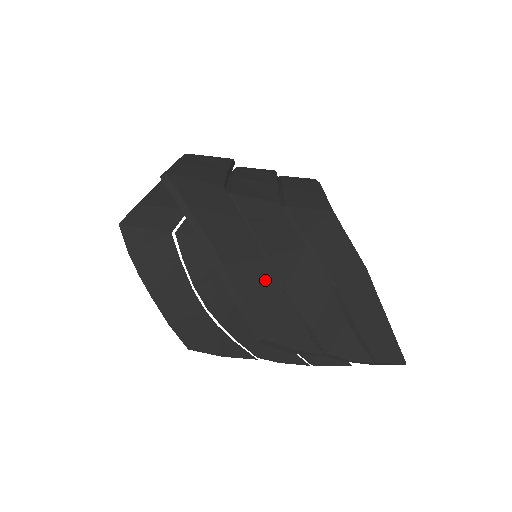
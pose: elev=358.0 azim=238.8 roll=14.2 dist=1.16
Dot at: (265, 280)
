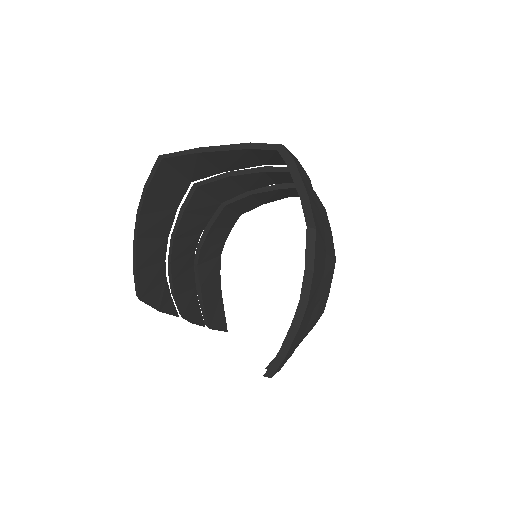
Dot at: (301, 335)
